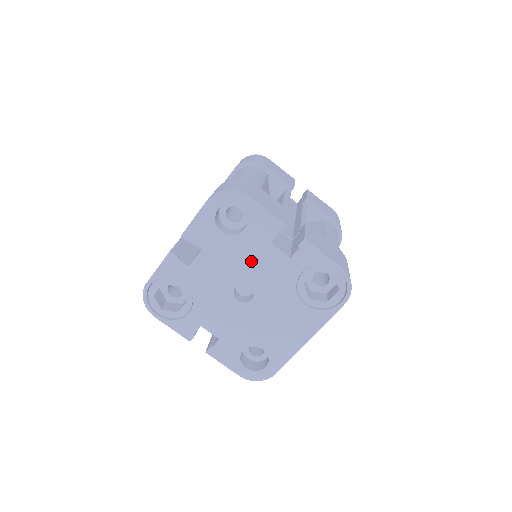
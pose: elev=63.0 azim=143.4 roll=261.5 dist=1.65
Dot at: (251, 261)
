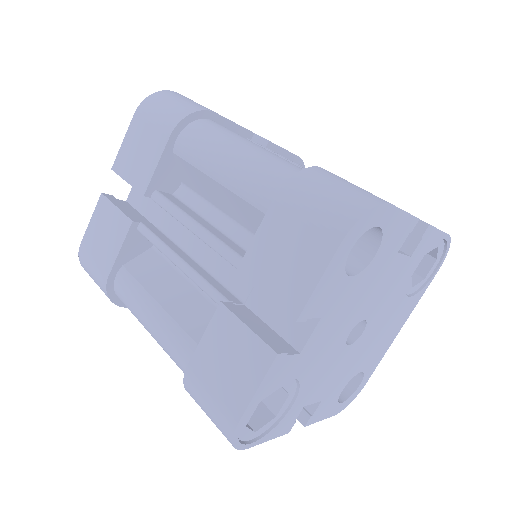
Dot at: (373, 289)
